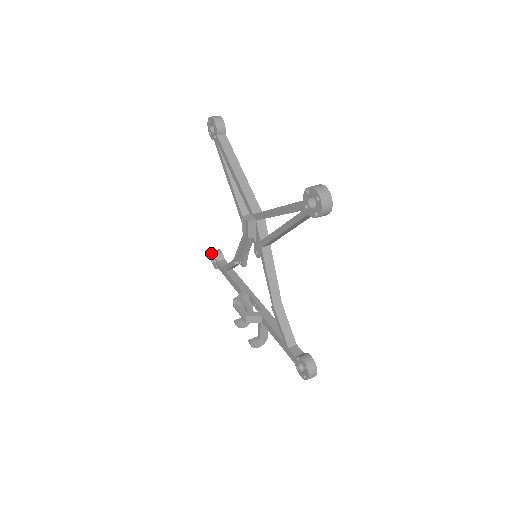
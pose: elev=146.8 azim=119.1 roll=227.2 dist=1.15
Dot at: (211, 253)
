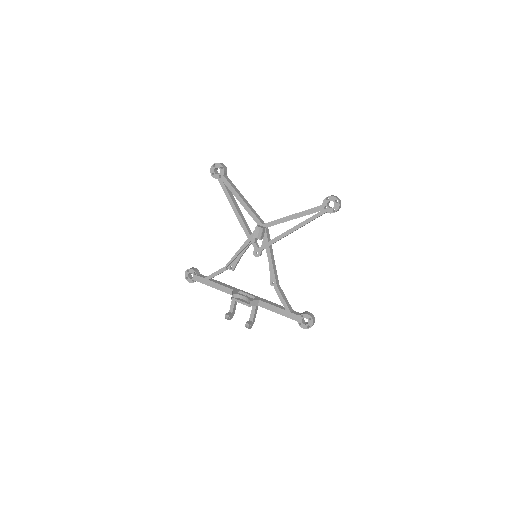
Dot at: (187, 271)
